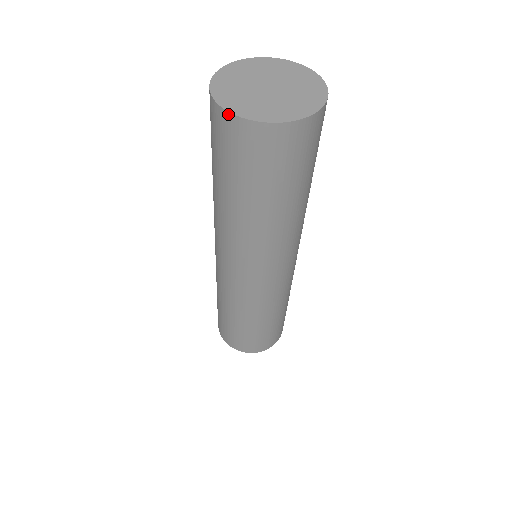
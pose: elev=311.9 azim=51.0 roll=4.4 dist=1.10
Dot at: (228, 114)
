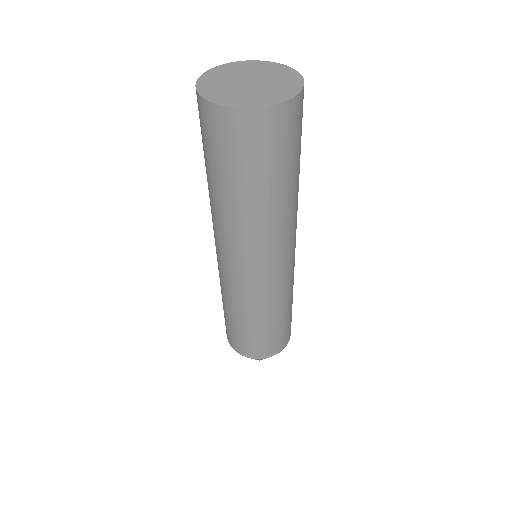
Dot at: (198, 82)
